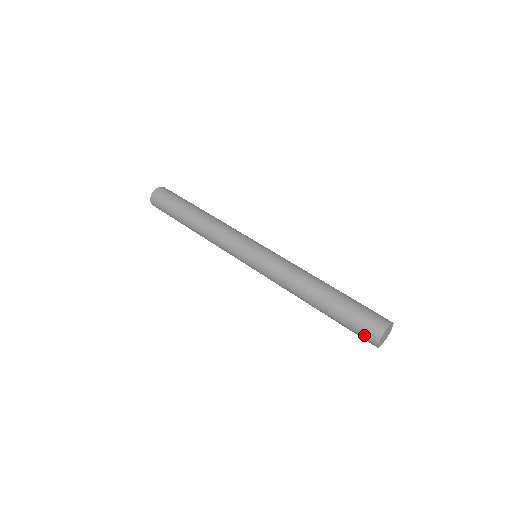
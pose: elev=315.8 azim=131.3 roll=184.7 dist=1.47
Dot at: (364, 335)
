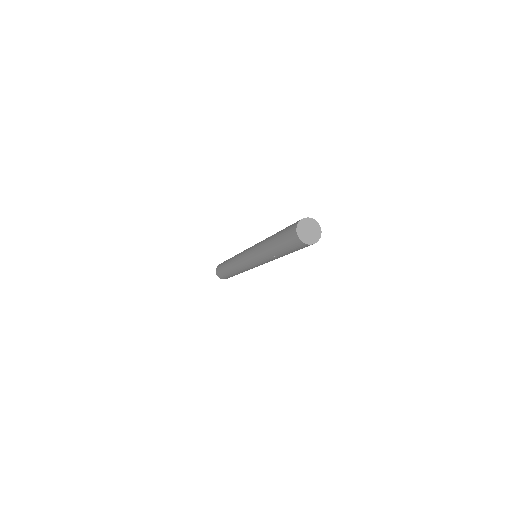
Dot at: (291, 236)
